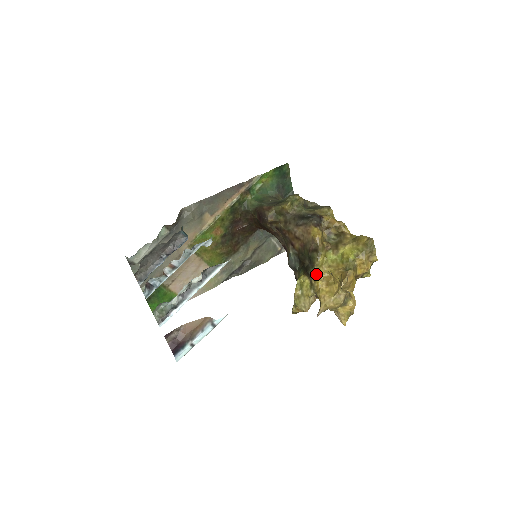
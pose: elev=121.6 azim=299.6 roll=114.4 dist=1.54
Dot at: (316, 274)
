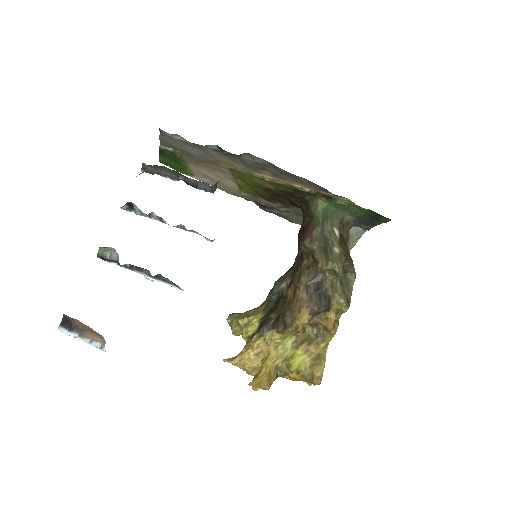
Dot at: (263, 337)
